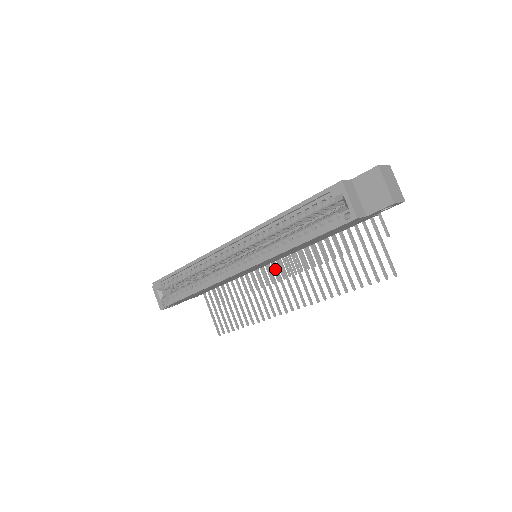
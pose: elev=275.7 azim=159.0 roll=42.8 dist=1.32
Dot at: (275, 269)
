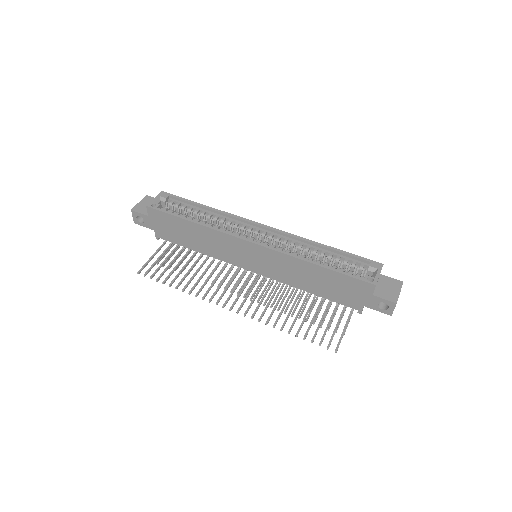
Dot at: (248, 279)
